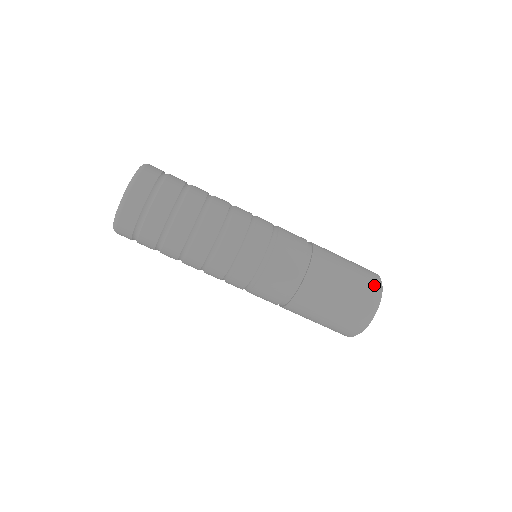
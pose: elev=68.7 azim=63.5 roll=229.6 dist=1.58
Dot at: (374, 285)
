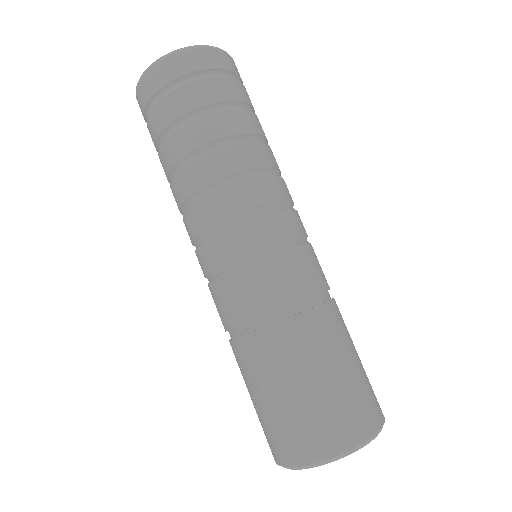
Dot at: (369, 419)
